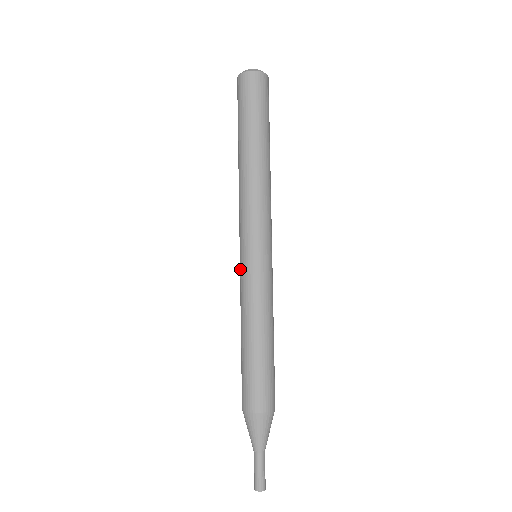
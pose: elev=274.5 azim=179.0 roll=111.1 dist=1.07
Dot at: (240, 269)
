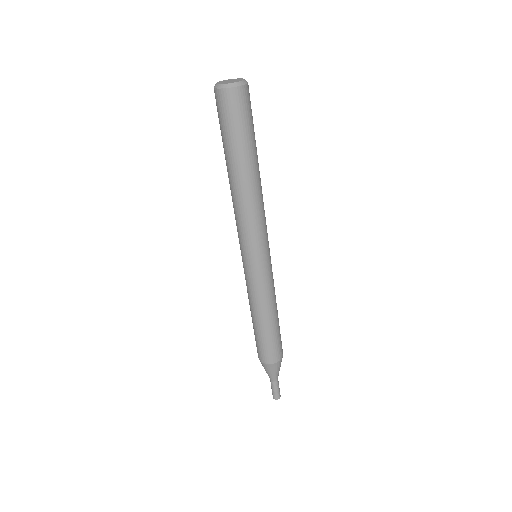
Dot at: (246, 272)
